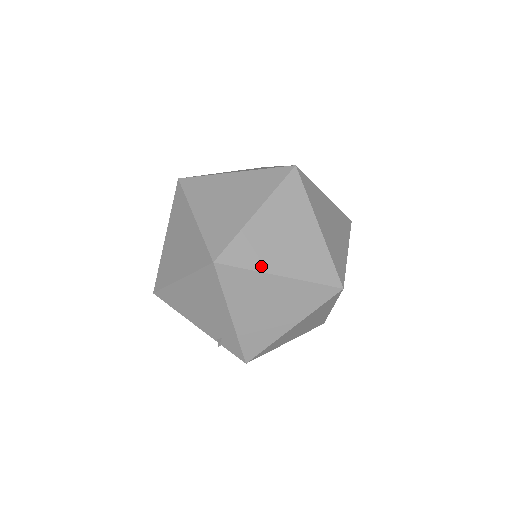
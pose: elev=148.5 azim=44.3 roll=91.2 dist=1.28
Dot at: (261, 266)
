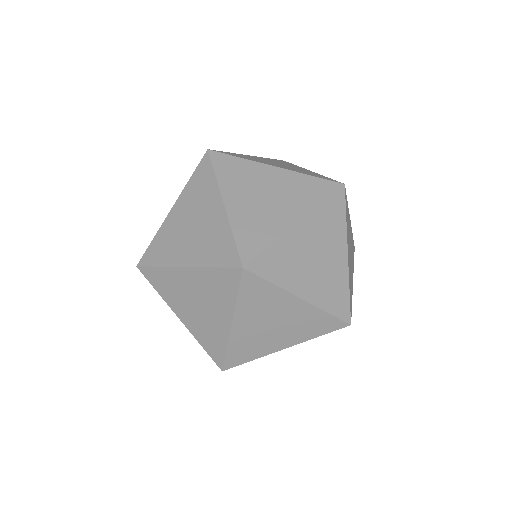
Dot at: (263, 353)
